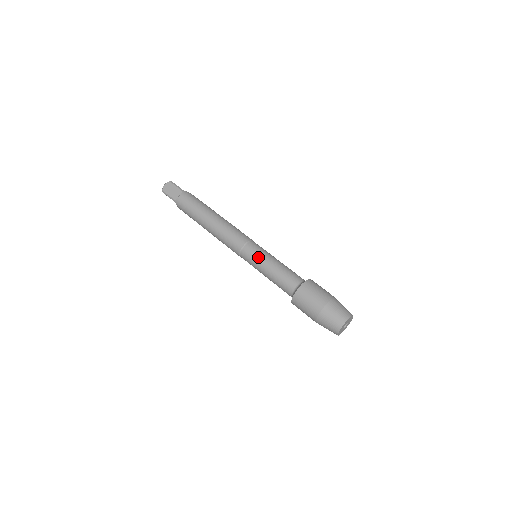
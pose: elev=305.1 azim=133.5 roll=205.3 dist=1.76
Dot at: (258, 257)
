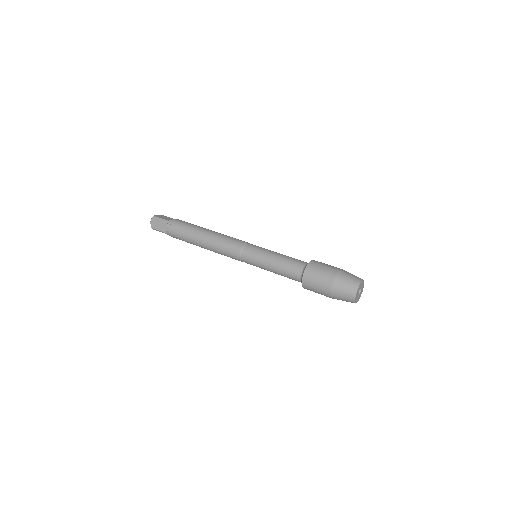
Dot at: (264, 248)
